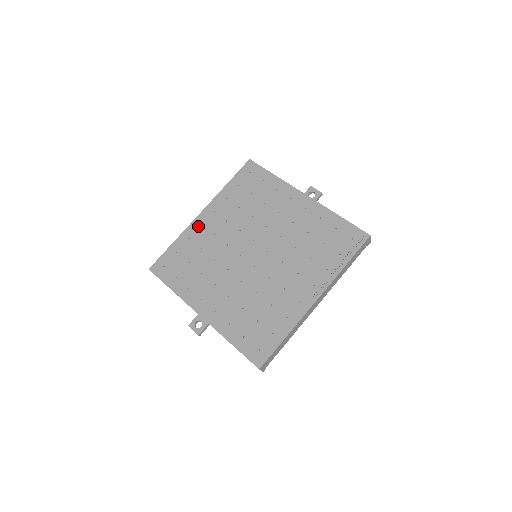
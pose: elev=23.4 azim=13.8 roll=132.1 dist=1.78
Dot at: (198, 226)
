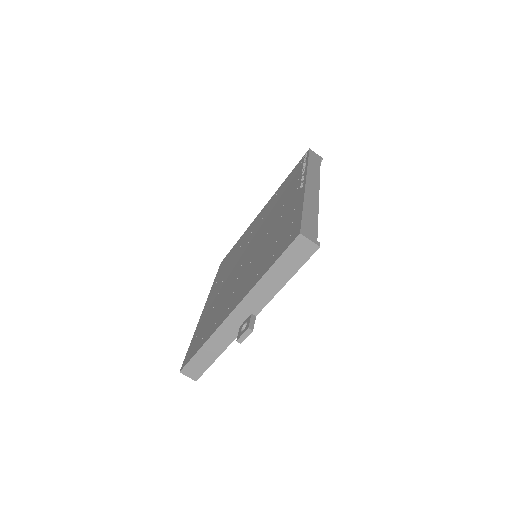
Dot at: (205, 311)
